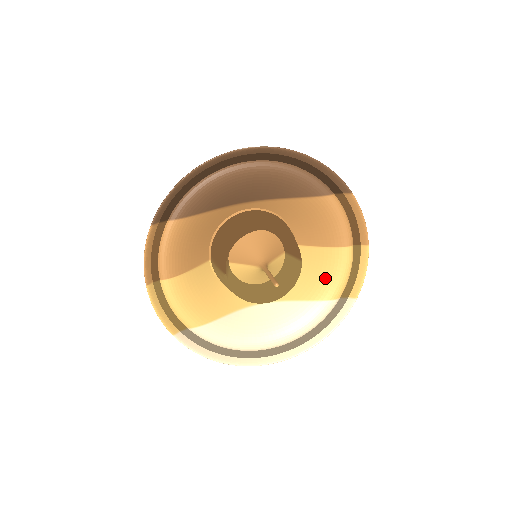
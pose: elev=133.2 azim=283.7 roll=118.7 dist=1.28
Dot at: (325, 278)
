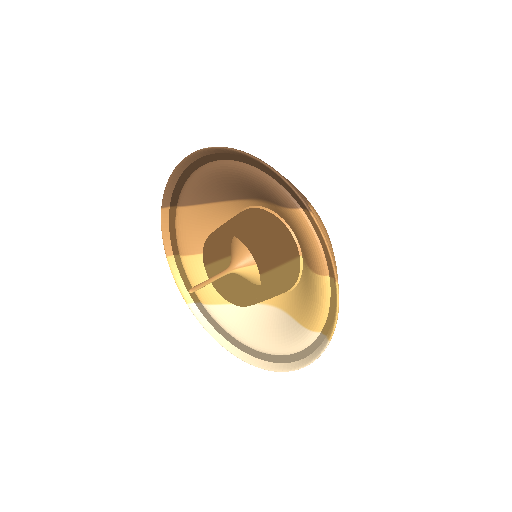
Dot at: (309, 303)
